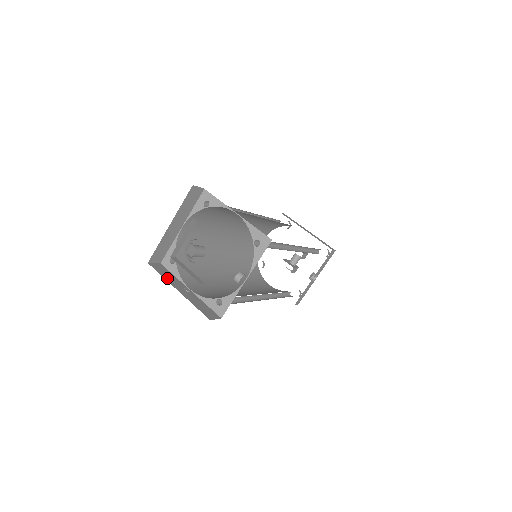
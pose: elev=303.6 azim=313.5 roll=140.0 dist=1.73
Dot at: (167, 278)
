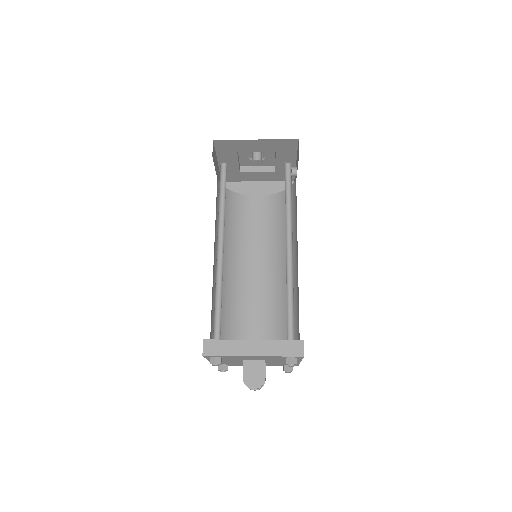
Dot at: occluded
